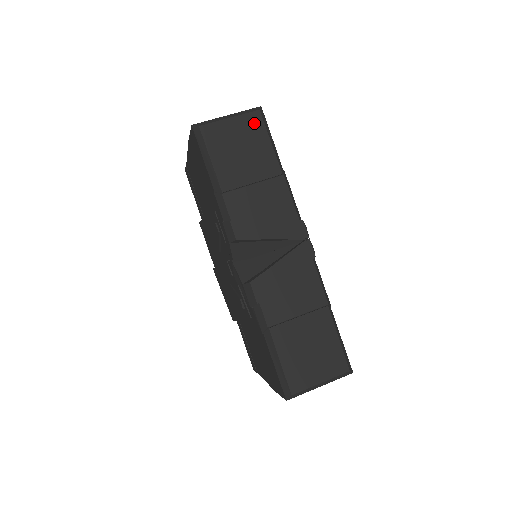
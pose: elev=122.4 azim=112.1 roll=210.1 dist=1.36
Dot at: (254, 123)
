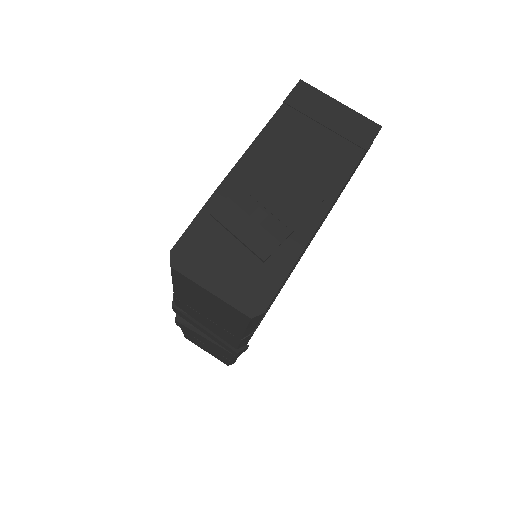
Dot at: (237, 315)
